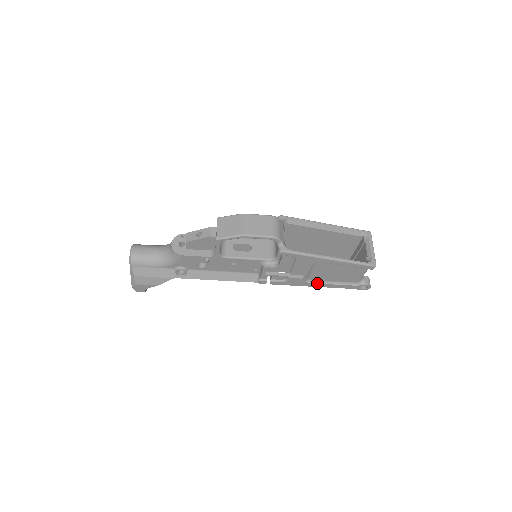
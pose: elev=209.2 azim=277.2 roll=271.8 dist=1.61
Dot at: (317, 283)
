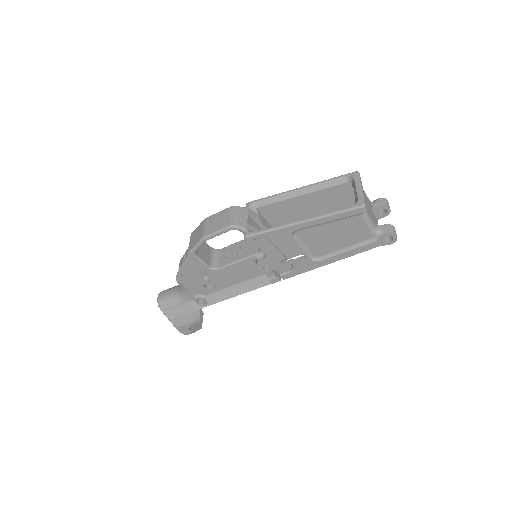
Dot at: (328, 257)
